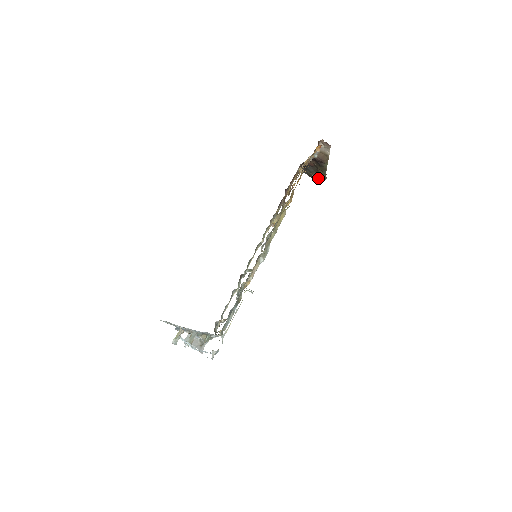
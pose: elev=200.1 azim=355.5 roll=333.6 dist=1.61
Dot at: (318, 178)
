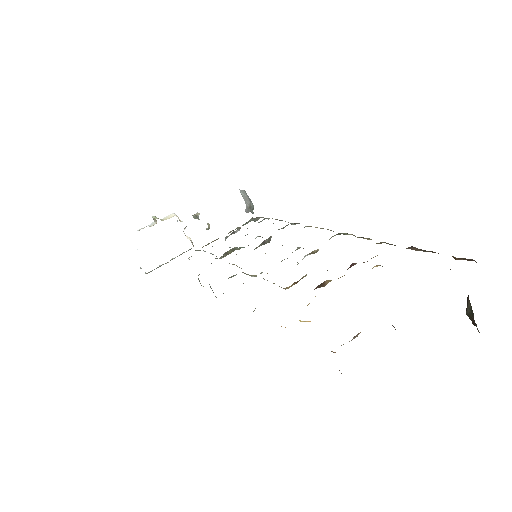
Dot at: (470, 313)
